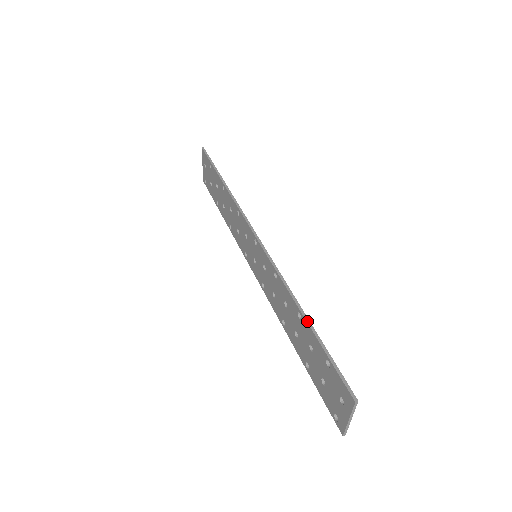
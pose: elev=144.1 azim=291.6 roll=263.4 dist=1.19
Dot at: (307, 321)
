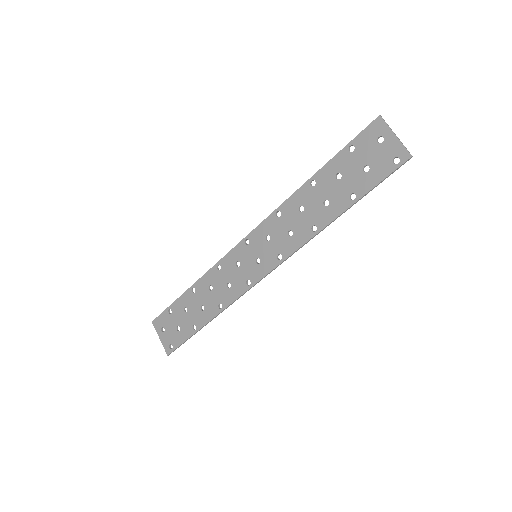
Dot at: (318, 170)
